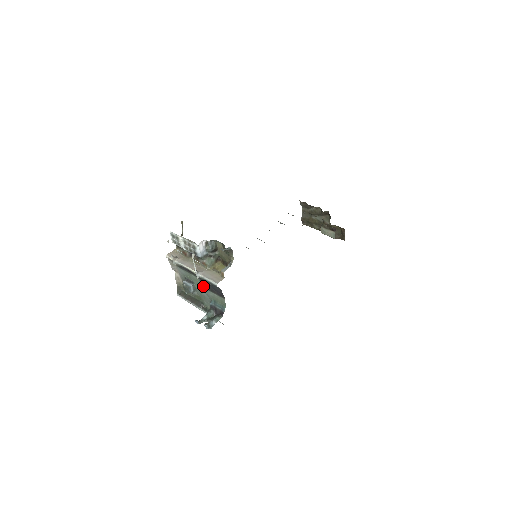
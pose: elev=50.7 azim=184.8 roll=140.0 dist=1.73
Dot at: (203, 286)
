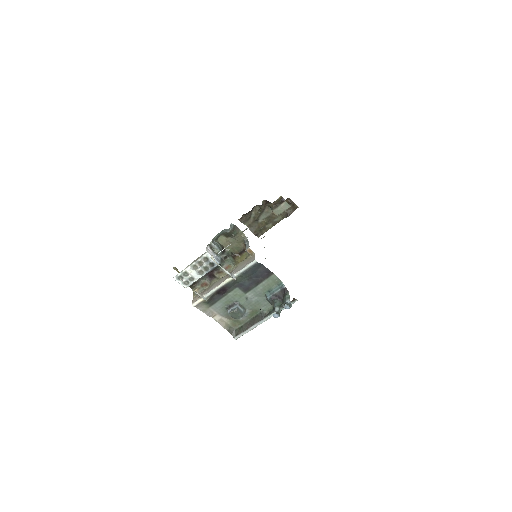
Dot at: (247, 291)
